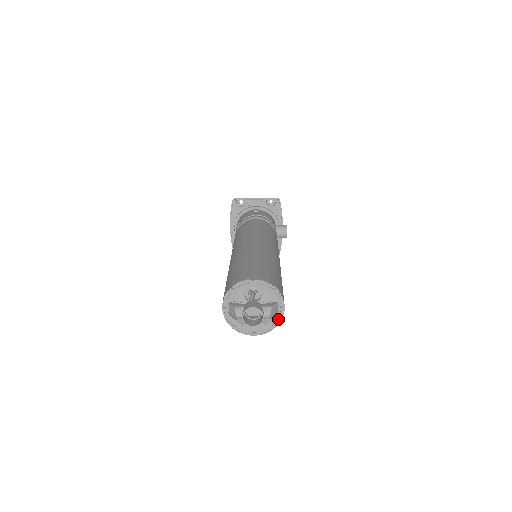
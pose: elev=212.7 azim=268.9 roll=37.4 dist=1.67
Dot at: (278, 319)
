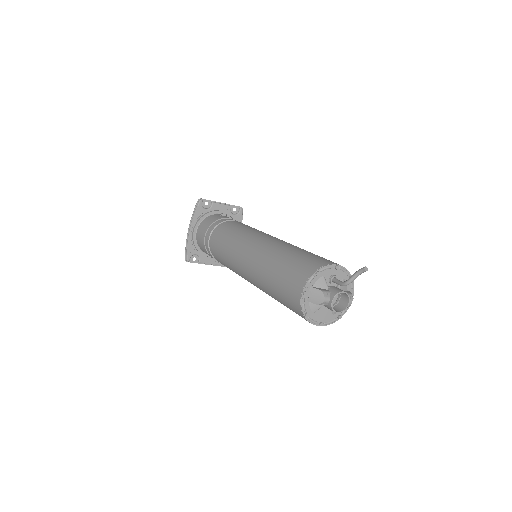
Dot at: occluded
